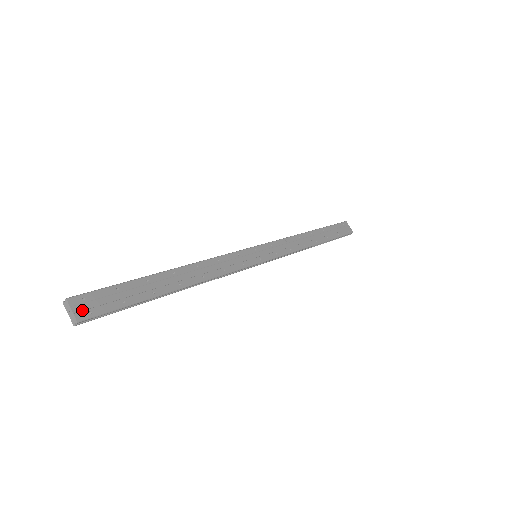
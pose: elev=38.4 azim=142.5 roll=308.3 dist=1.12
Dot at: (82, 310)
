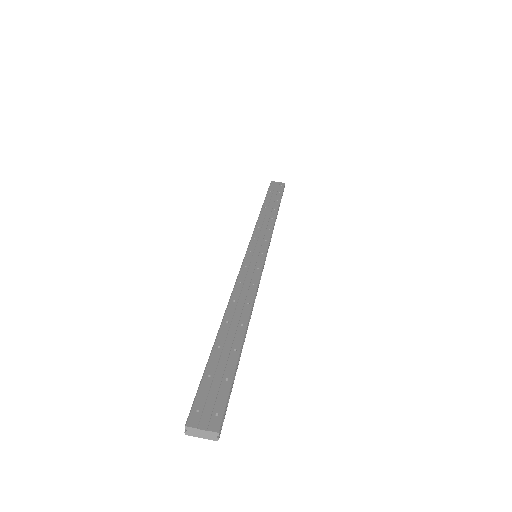
Dot at: (208, 420)
